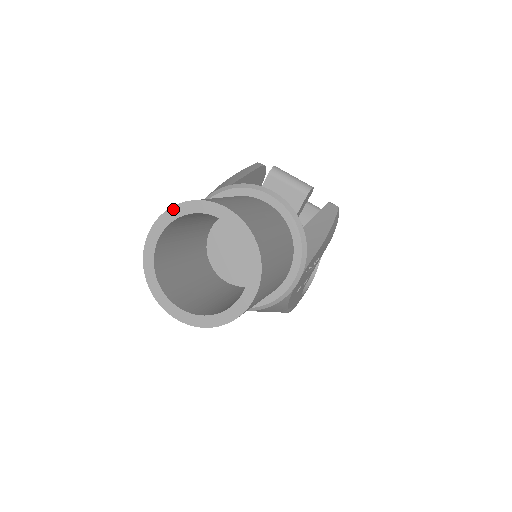
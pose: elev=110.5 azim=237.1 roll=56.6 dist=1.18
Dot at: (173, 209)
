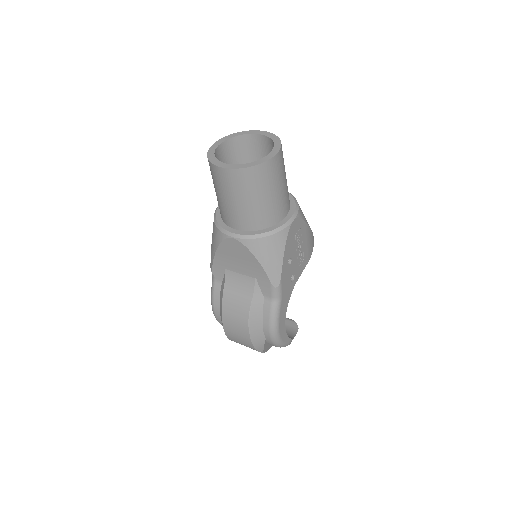
Dot at: (231, 135)
